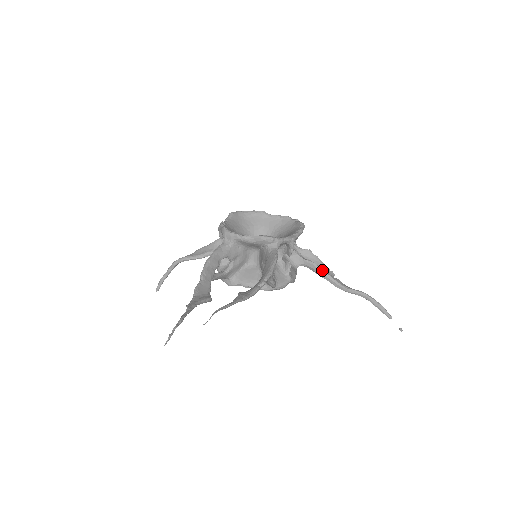
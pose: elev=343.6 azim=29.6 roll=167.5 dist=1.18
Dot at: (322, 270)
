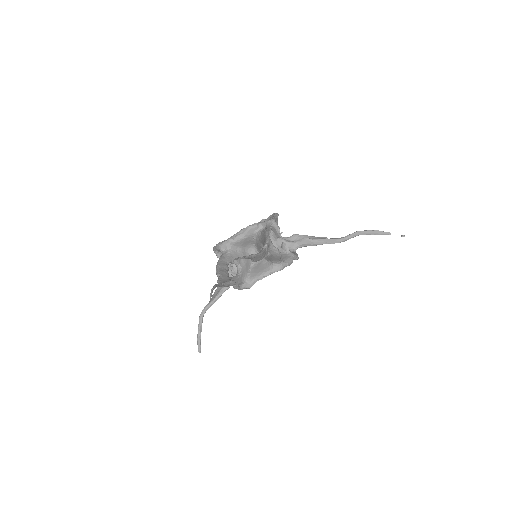
Dot at: (314, 239)
